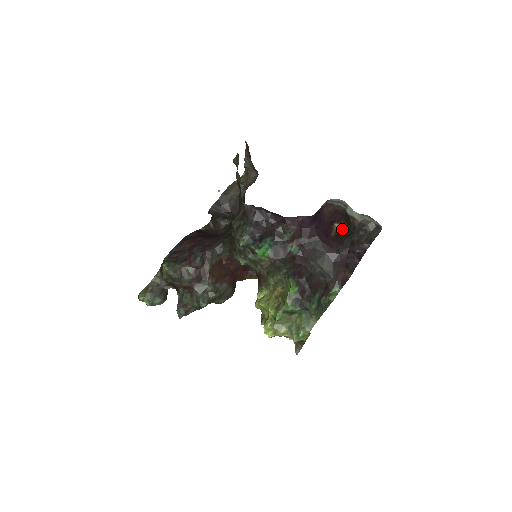
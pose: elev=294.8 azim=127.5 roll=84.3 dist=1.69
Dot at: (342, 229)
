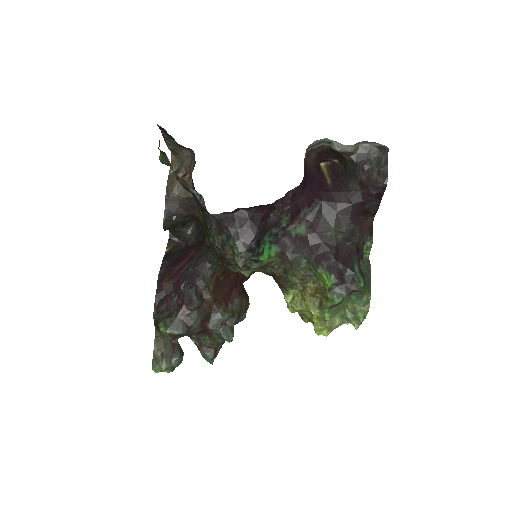
Dot at: (334, 168)
